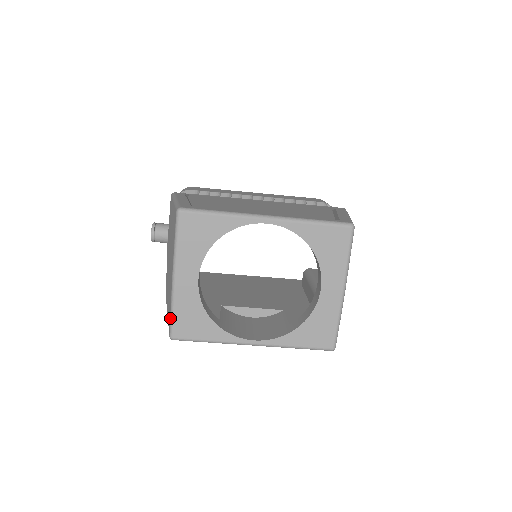
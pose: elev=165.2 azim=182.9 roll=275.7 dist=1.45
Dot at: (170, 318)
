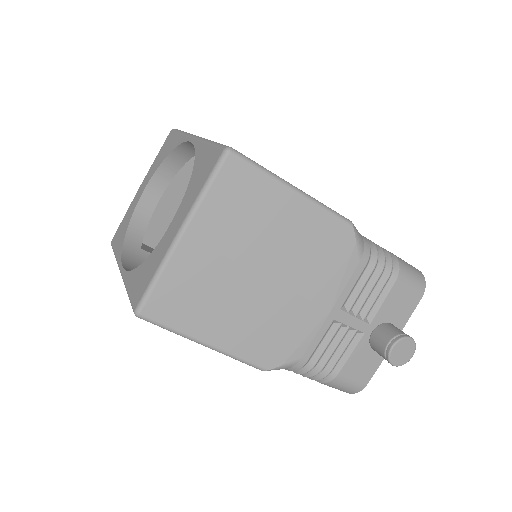
Dot at: occluded
